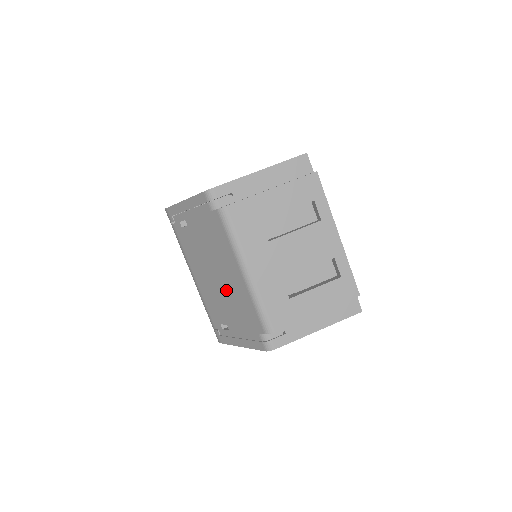
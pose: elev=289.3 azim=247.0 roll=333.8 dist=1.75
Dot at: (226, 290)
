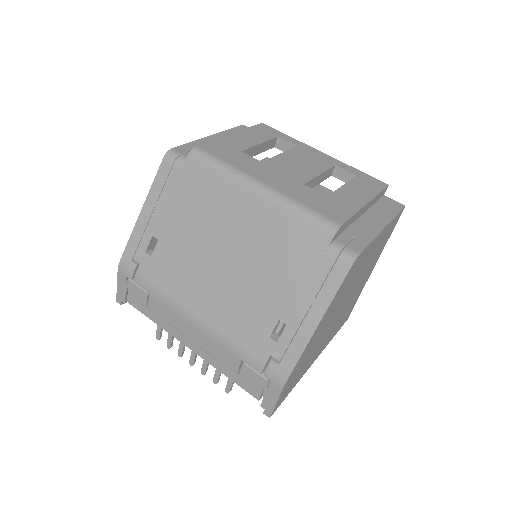
Dot at: (249, 255)
